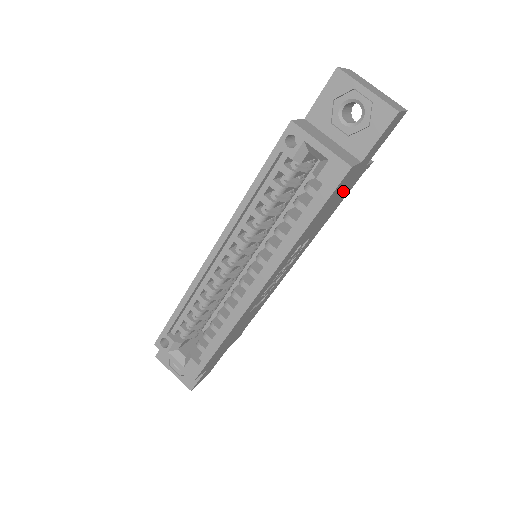
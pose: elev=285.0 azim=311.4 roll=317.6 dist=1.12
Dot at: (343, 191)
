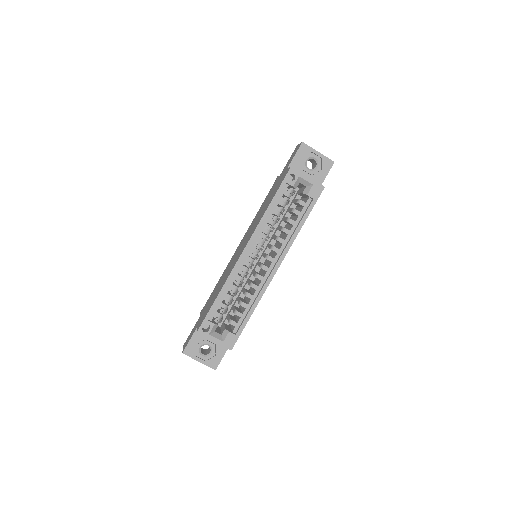
Dot at: occluded
